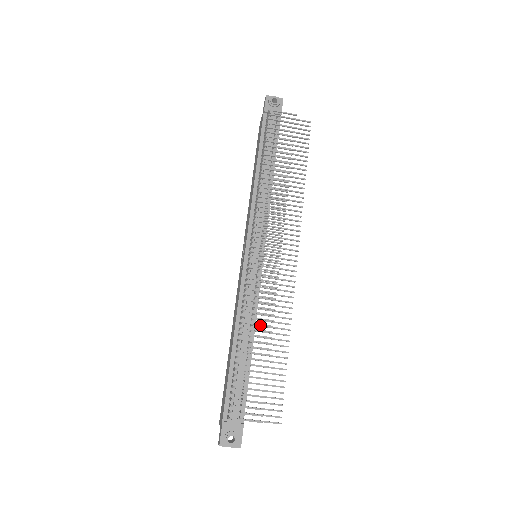
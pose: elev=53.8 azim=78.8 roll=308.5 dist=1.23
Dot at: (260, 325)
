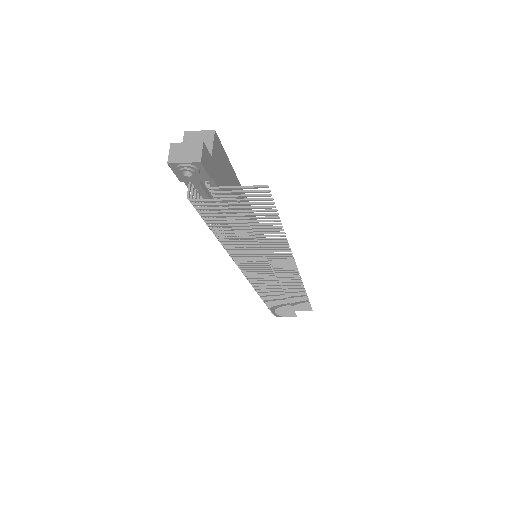
Dot at: (276, 299)
